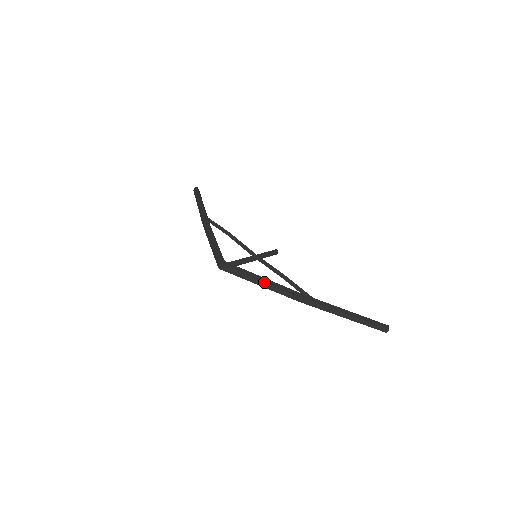
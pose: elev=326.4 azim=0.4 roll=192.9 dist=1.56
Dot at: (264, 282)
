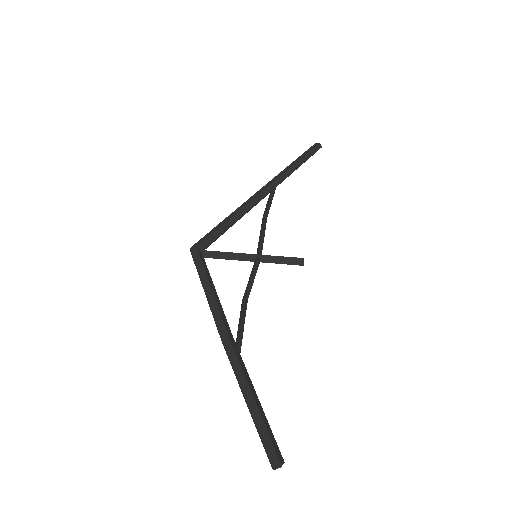
Dot at: (205, 292)
